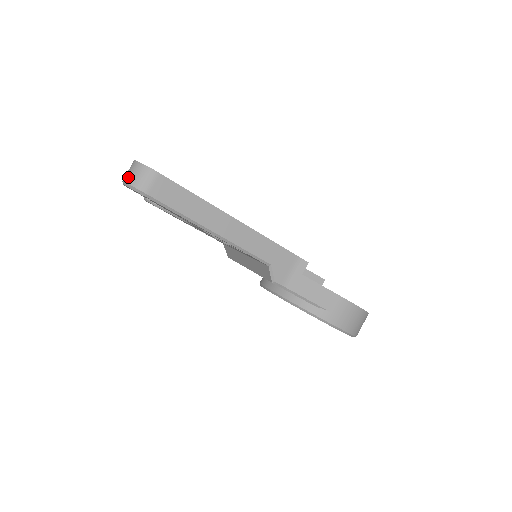
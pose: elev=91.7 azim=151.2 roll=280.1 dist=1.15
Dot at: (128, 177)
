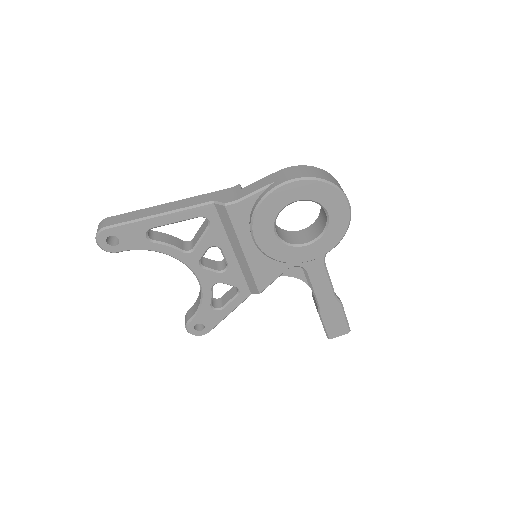
Dot at: (96, 236)
